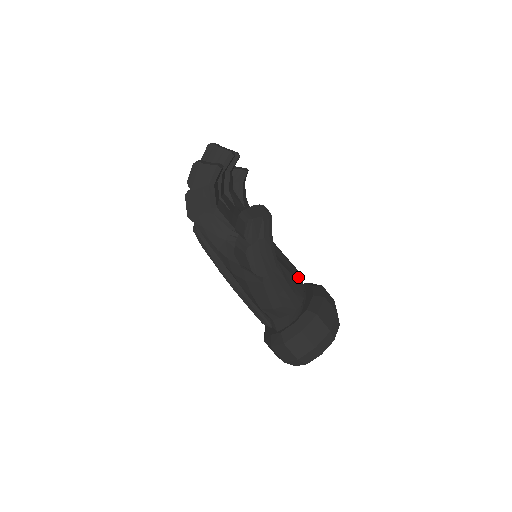
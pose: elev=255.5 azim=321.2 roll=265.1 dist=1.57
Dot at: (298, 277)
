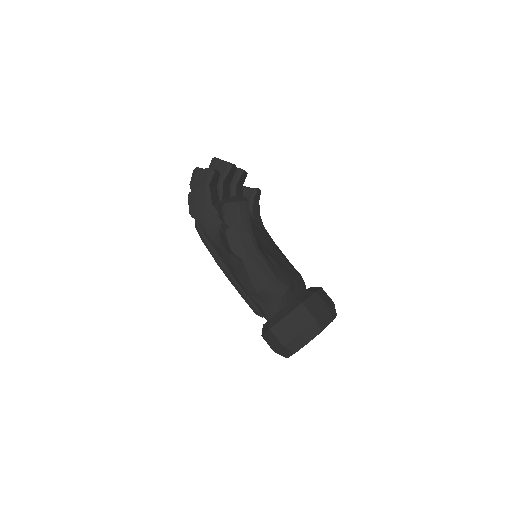
Dot at: (291, 273)
